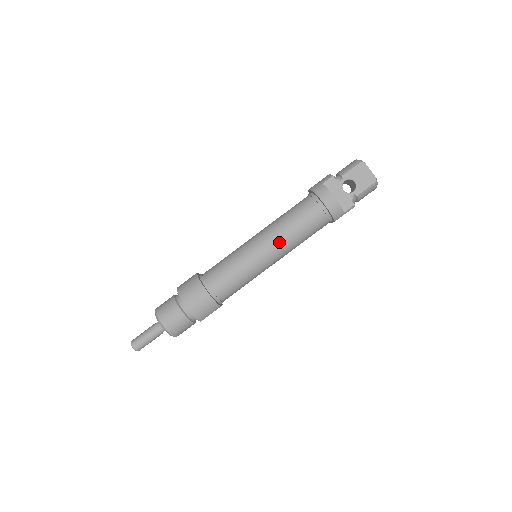
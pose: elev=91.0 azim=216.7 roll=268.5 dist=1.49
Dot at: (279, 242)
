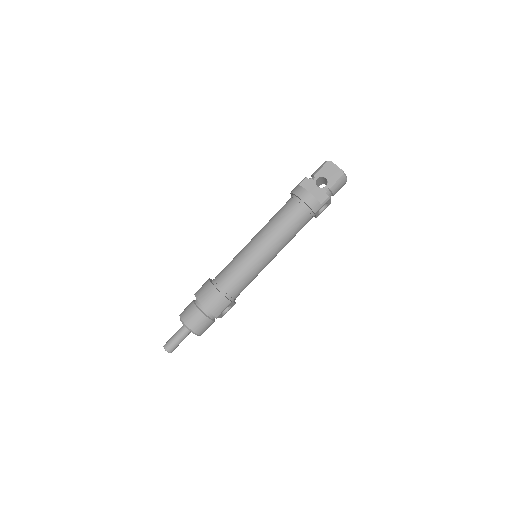
Dot at: (270, 238)
